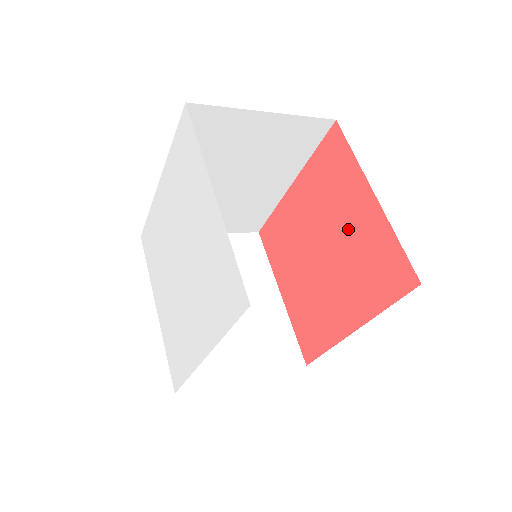
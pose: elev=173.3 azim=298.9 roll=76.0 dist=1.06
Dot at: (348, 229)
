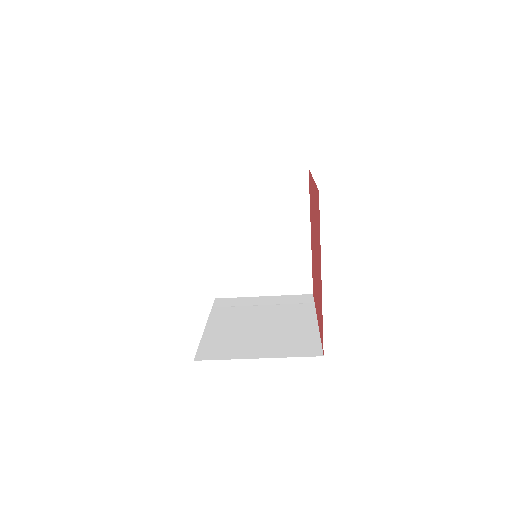
Dot at: (314, 216)
